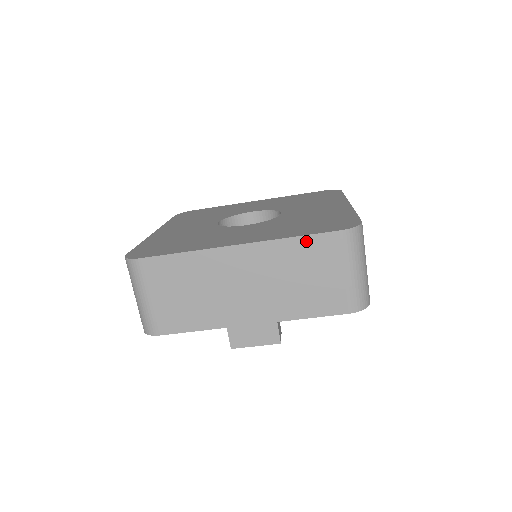
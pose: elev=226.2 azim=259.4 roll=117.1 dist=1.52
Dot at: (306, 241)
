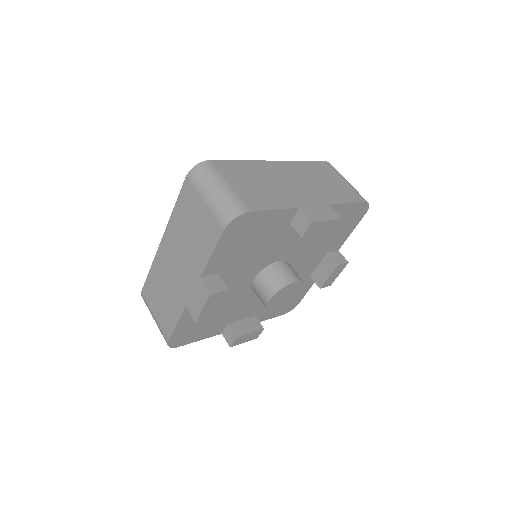
Dot at: (179, 203)
